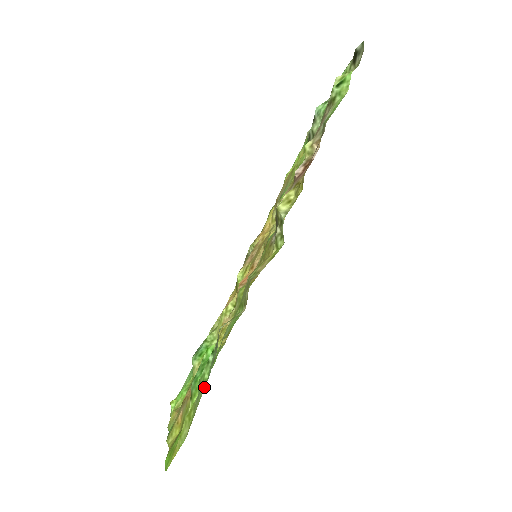
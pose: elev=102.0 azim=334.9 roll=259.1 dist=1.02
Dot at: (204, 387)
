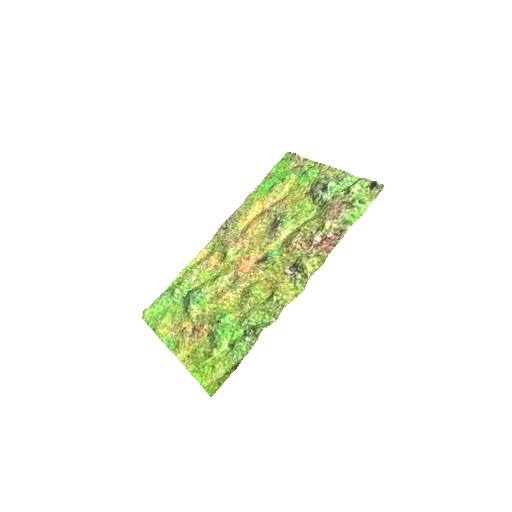
Dot at: (242, 354)
